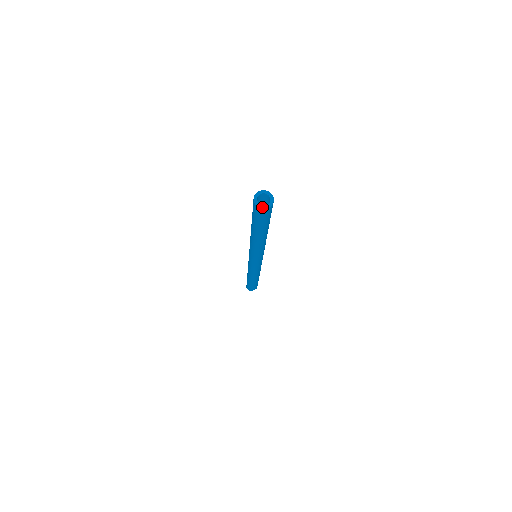
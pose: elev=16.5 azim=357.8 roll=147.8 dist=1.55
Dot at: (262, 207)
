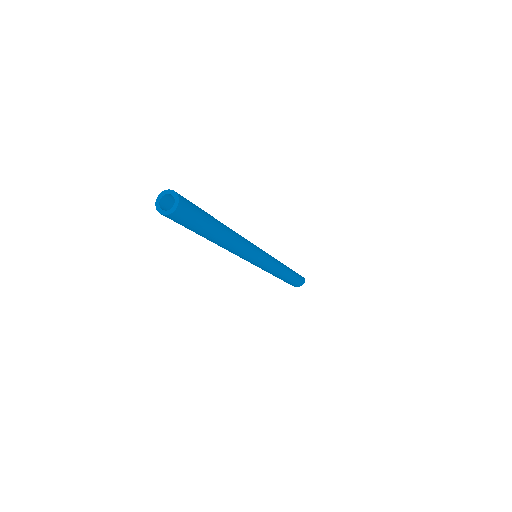
Dot at: (159, 210)
